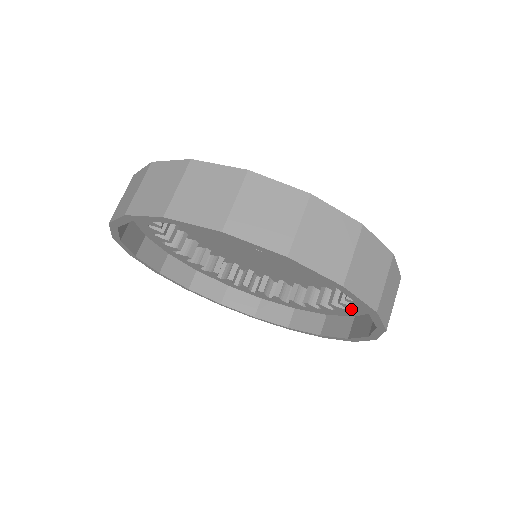
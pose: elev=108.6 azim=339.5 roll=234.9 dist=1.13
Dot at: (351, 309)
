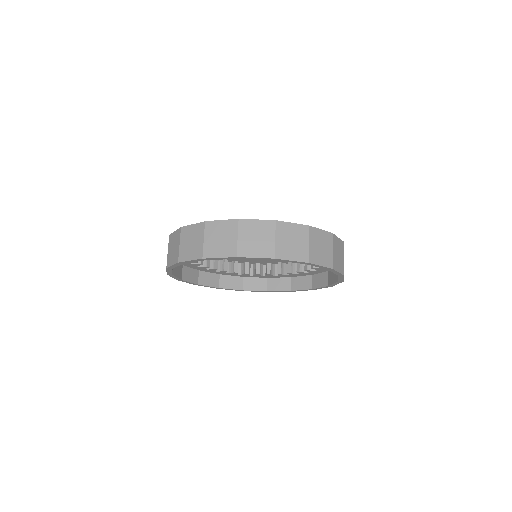
Dot at: (312, 272)
